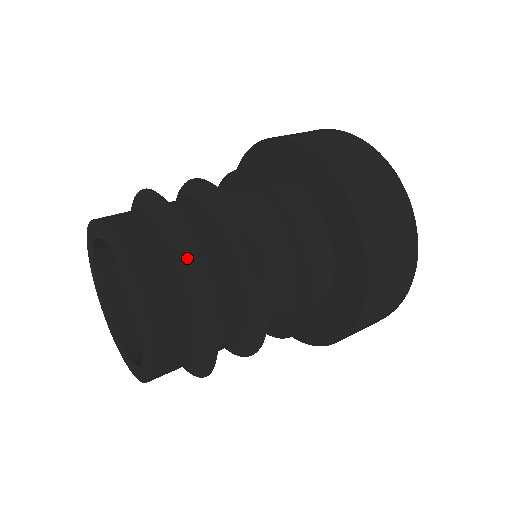
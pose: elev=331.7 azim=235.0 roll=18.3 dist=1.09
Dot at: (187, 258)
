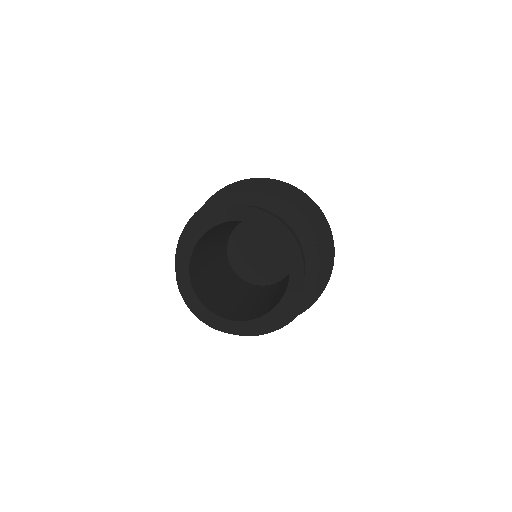
Dot at: (263, 203)
